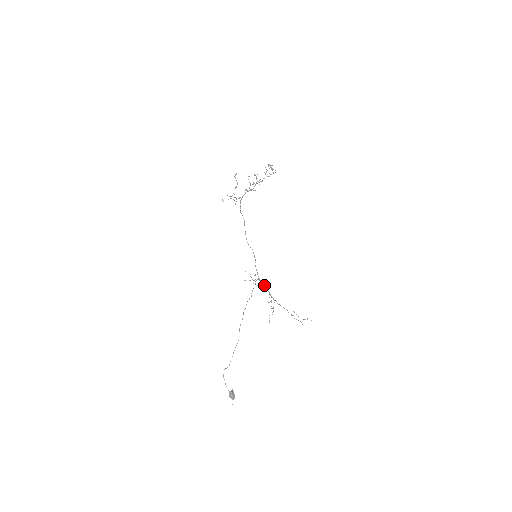
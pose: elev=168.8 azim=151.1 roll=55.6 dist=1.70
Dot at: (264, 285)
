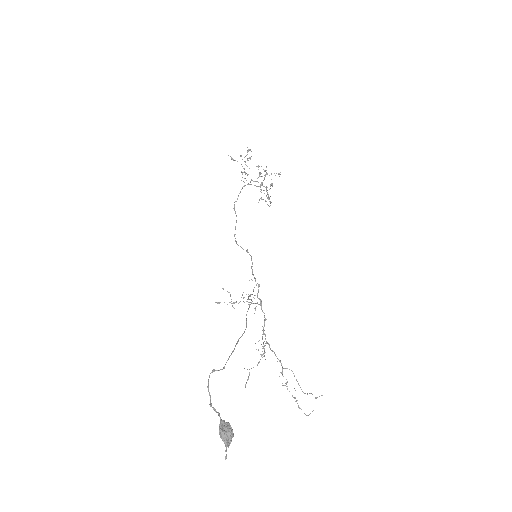
Dot at: (260, 304)
